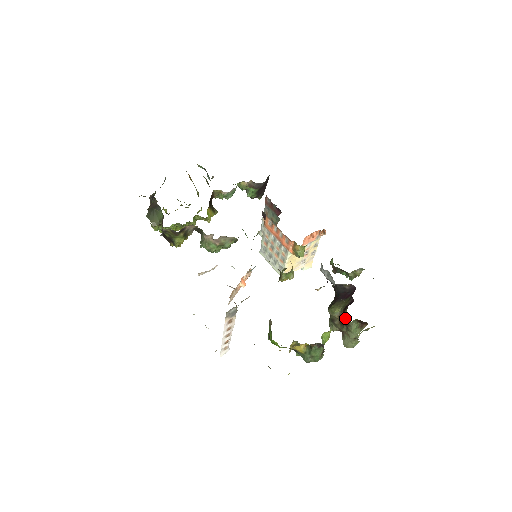
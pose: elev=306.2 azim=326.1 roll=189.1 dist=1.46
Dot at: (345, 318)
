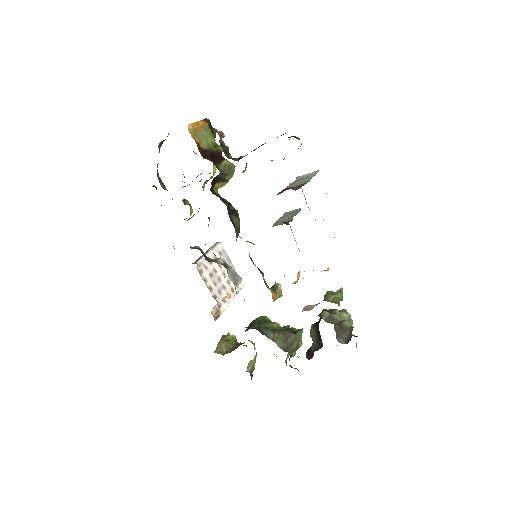
Dot at: (306, 356)
